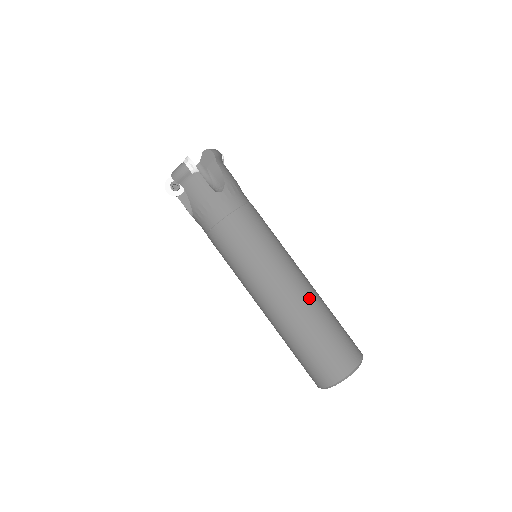
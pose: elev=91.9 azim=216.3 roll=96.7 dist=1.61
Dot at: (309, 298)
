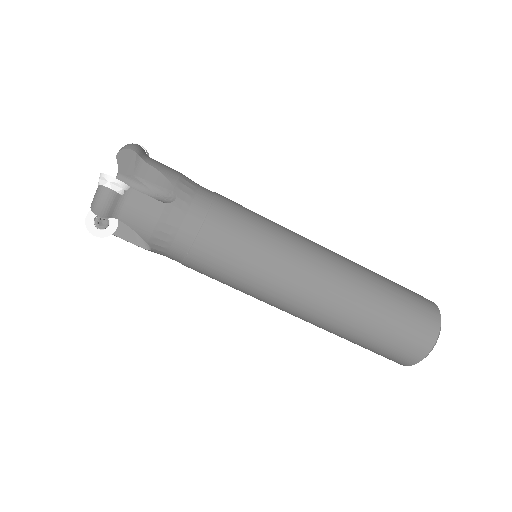
Dot at: (352, 274)
